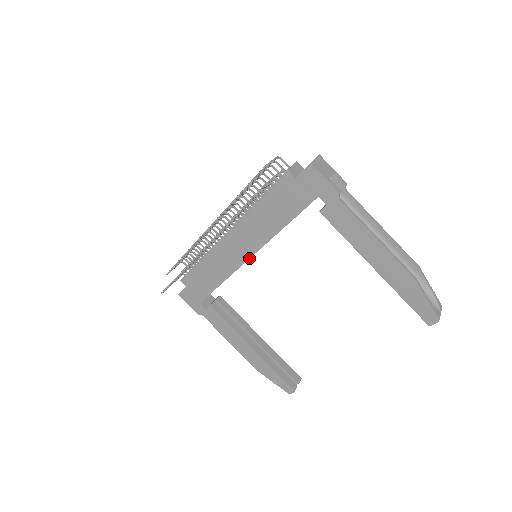
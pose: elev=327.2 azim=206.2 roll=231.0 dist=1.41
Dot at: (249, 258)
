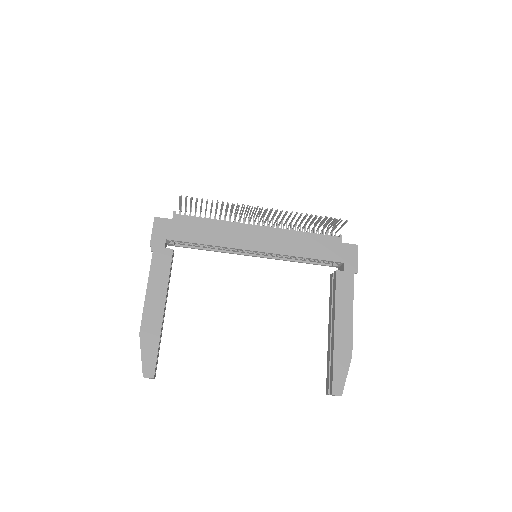
Dot at: (257, 251)
